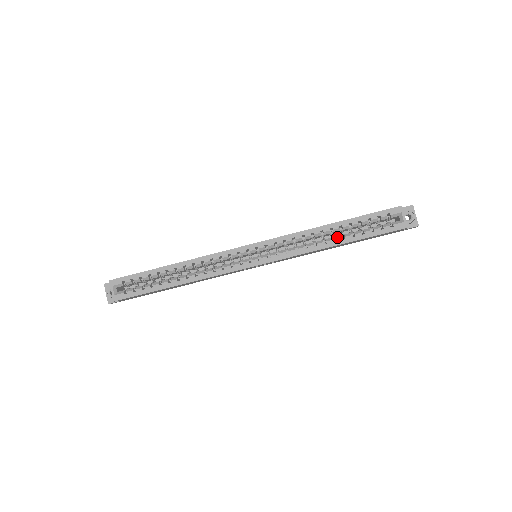
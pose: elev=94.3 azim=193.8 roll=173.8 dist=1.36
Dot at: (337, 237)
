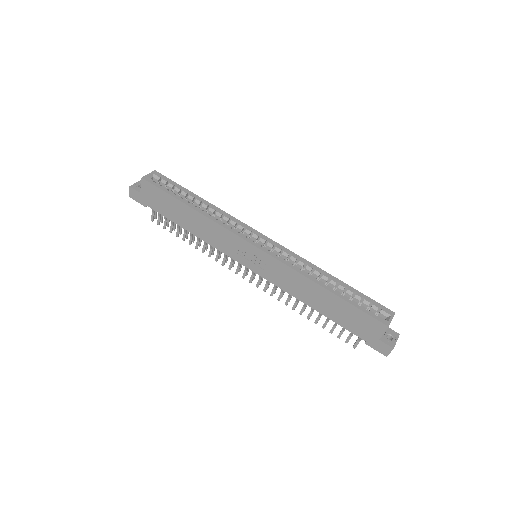
Dot at: occluded
